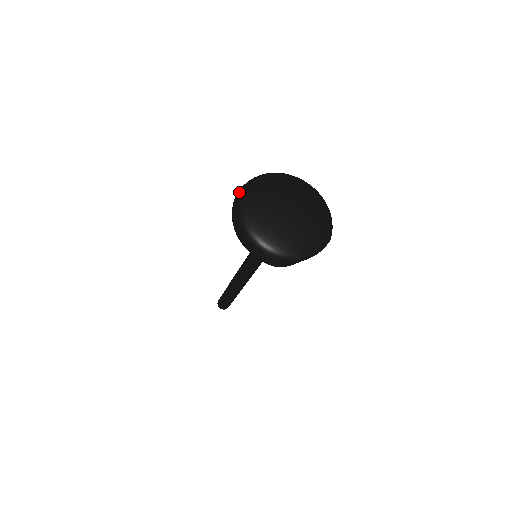
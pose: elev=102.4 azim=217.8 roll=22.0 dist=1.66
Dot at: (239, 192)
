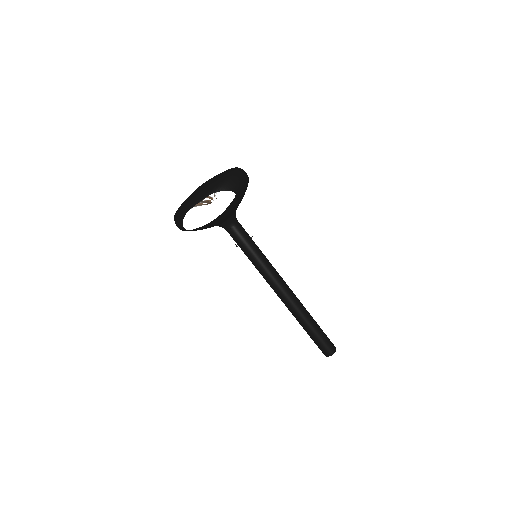
Dot at: occluded
